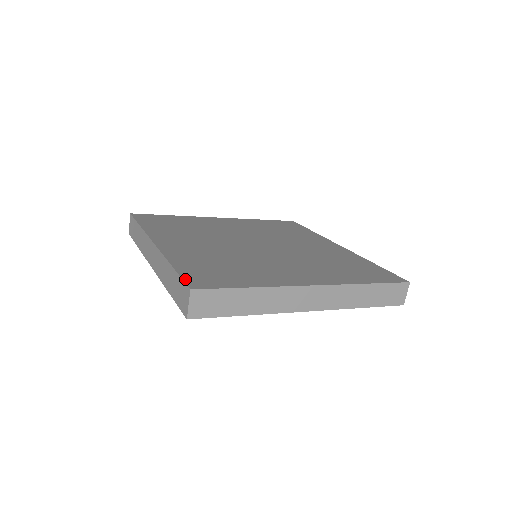
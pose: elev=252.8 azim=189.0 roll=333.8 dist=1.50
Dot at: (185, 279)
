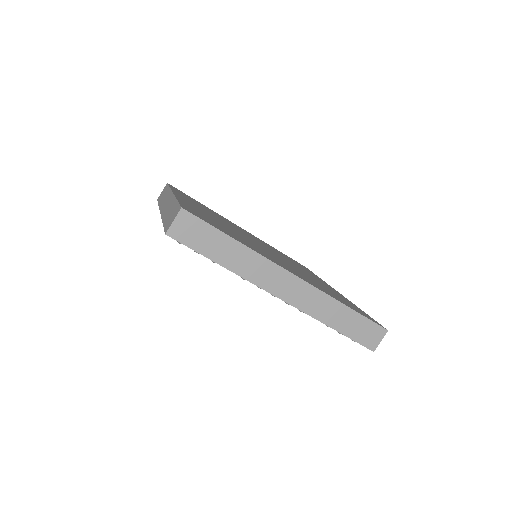
Dot at: (182, 205)
